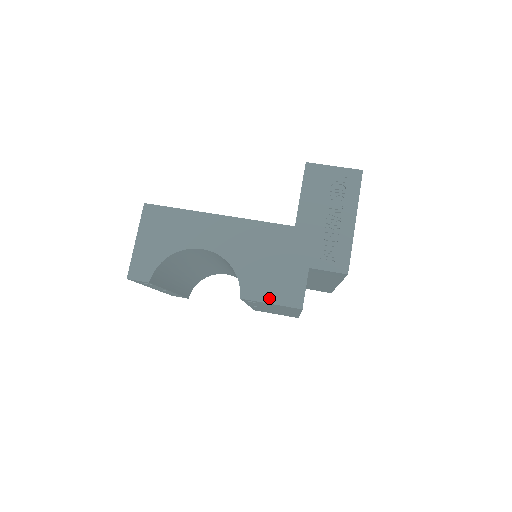
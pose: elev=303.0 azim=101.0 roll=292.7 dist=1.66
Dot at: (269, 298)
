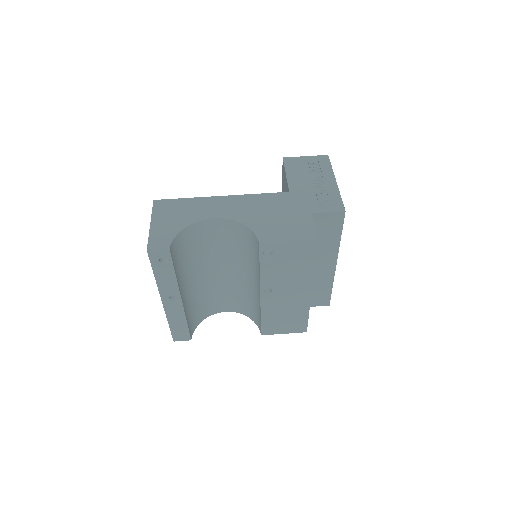
Dot at: (285, 238)
